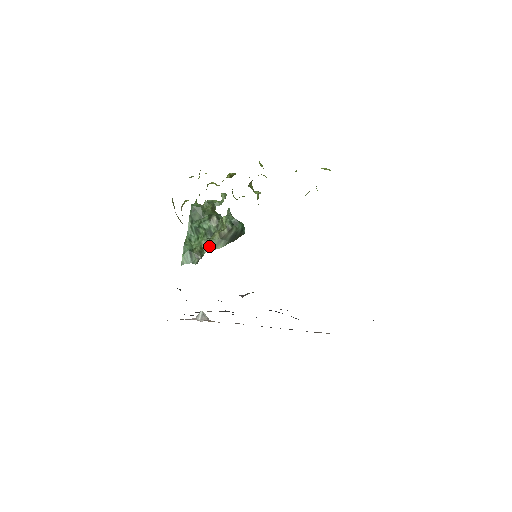
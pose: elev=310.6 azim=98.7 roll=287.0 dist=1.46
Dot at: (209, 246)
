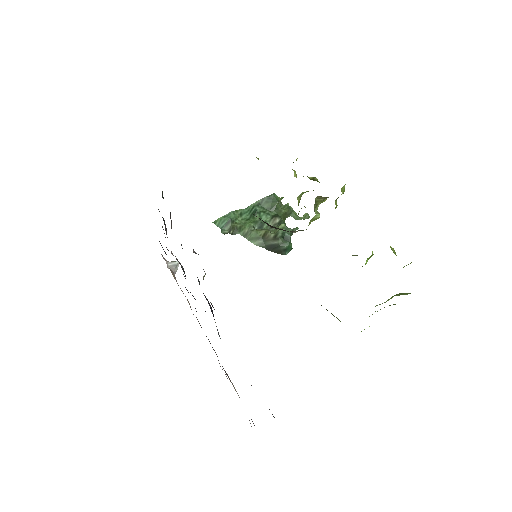
Dot at: (248, 233)
